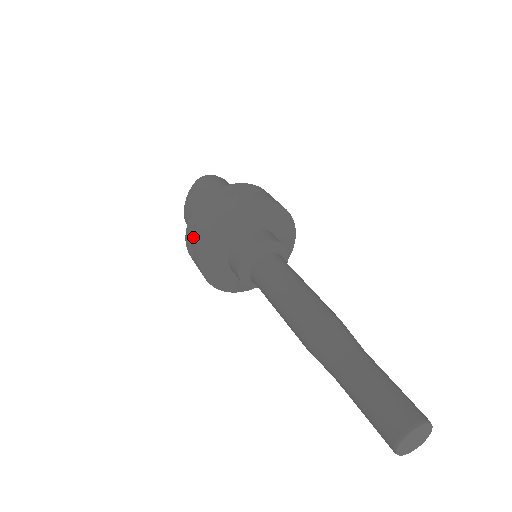
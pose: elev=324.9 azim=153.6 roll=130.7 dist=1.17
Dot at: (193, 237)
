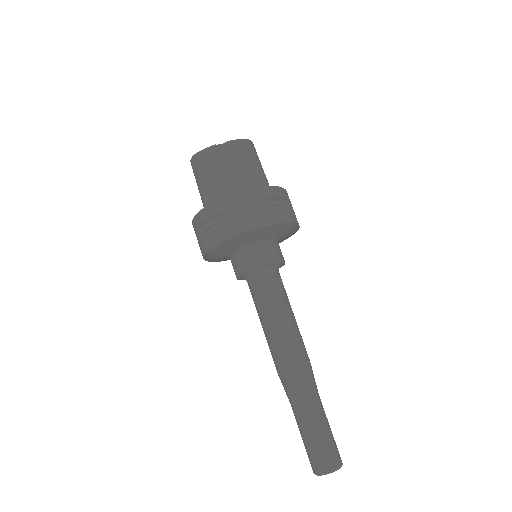
Dot at: occluded
